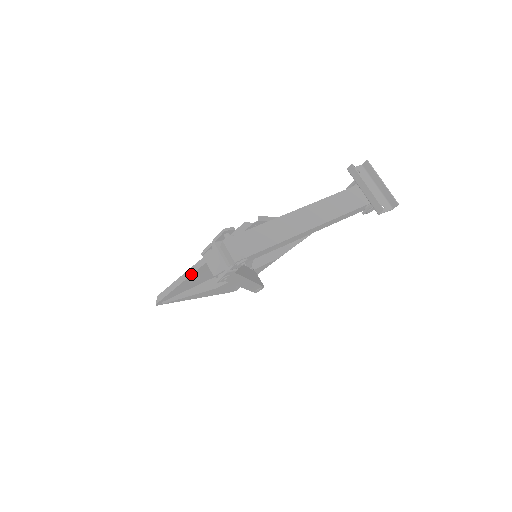
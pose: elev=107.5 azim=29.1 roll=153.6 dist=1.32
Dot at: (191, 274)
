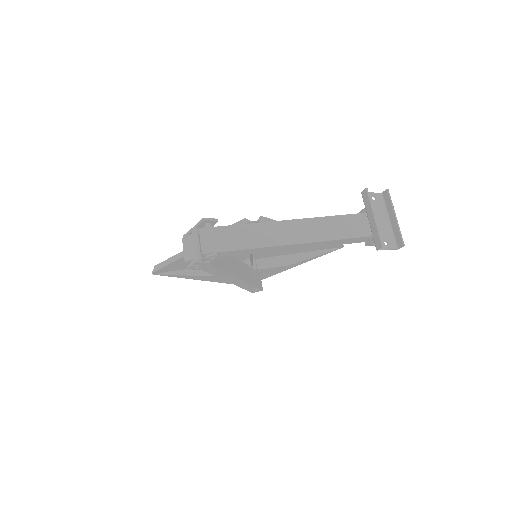
Dot at: occluded
